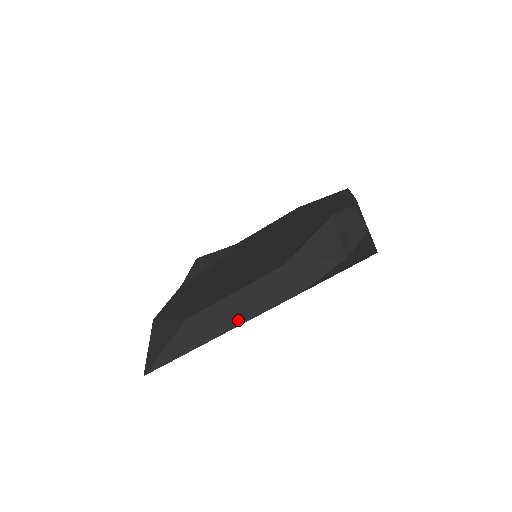
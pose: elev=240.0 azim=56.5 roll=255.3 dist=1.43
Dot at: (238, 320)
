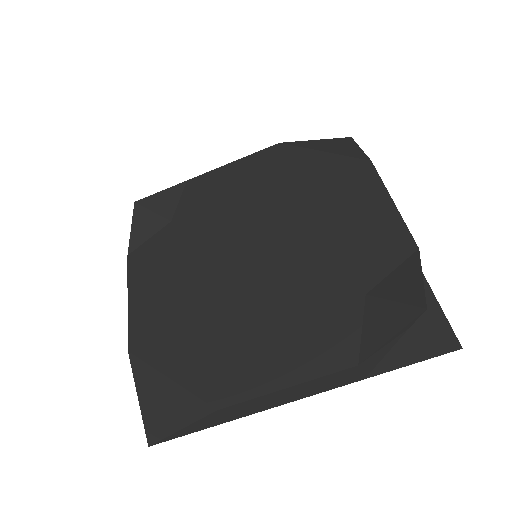
Dot at: (282, 402)
